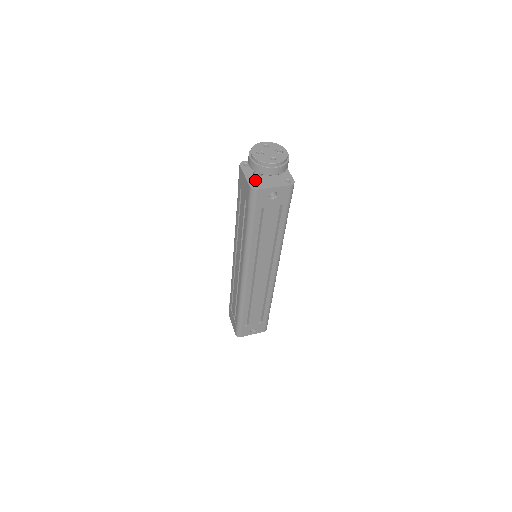
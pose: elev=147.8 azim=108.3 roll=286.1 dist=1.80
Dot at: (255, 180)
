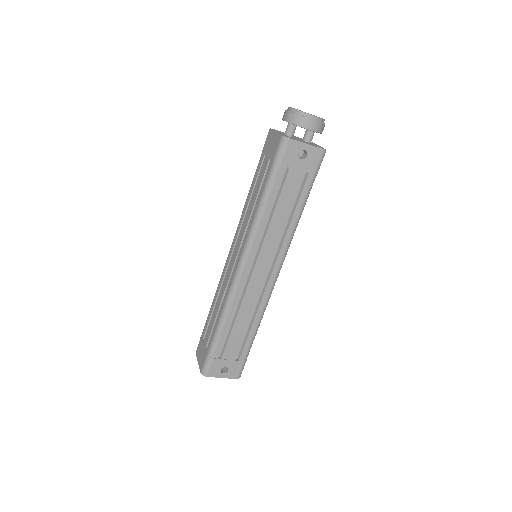
Dot at: (287, 136)
